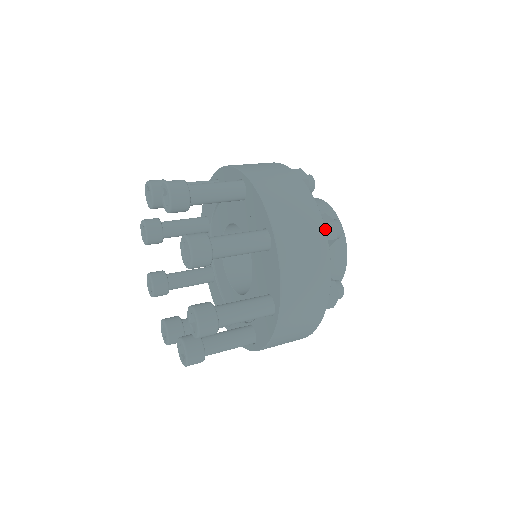
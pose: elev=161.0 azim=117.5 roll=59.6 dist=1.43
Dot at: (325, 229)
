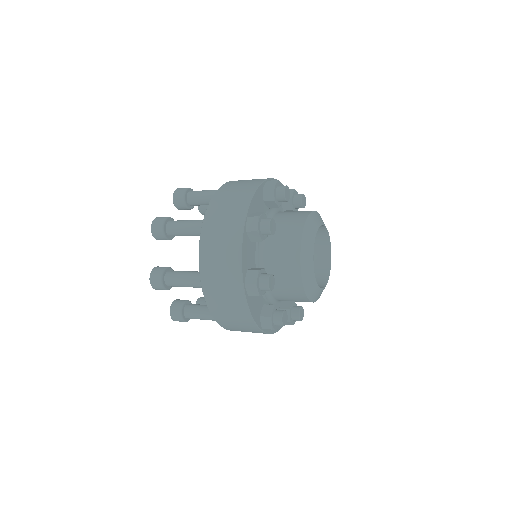
Dot at: (264, 180)
